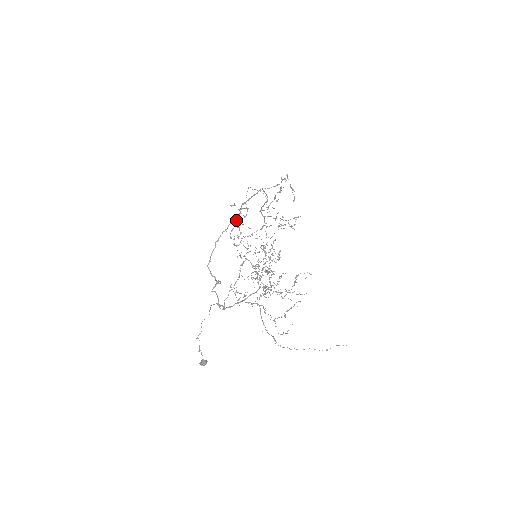
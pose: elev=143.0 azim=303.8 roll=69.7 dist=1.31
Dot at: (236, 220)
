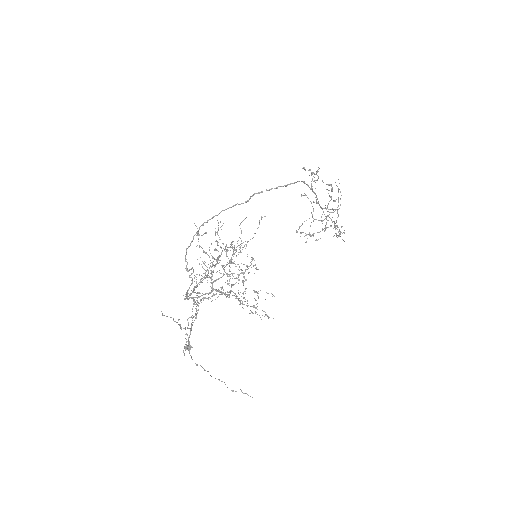
Dot at: (311, 213)
